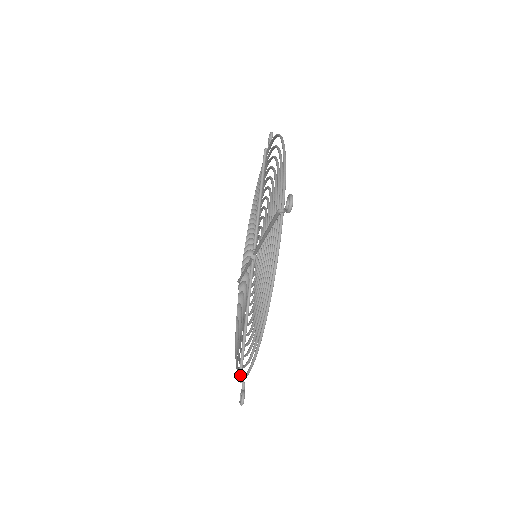
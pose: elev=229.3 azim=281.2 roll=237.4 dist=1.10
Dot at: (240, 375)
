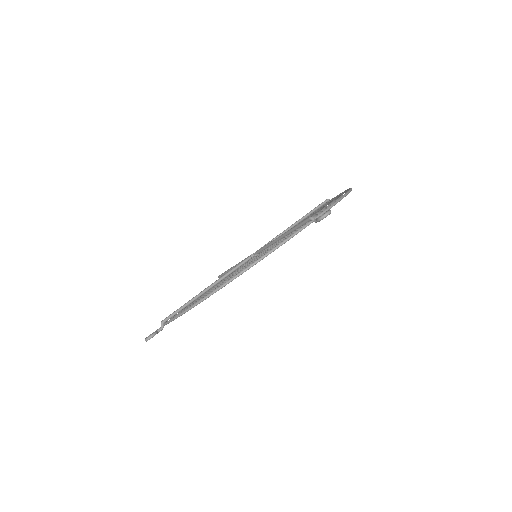
Dot at: (166, 319)
